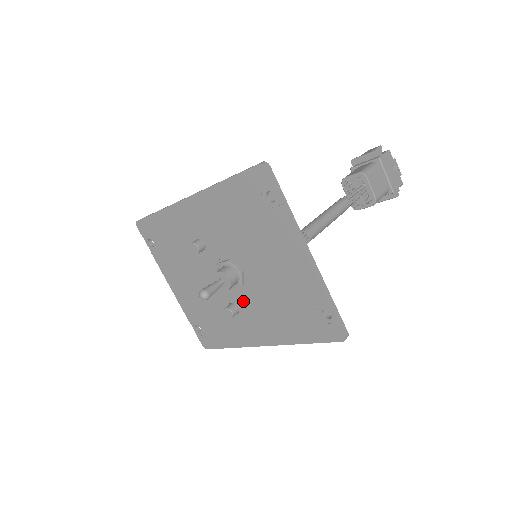
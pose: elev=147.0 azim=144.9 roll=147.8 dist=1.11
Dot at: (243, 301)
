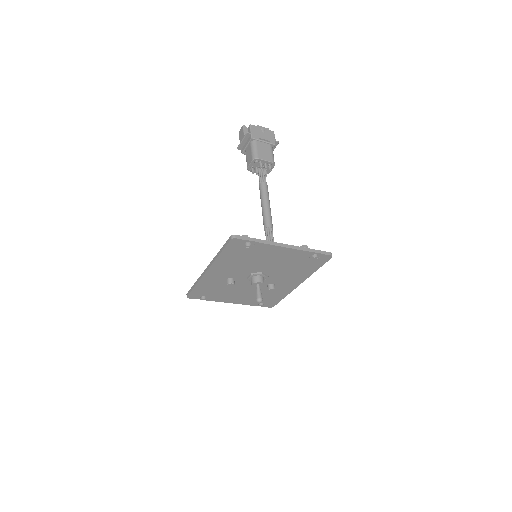
Dot at: (273, 280)
